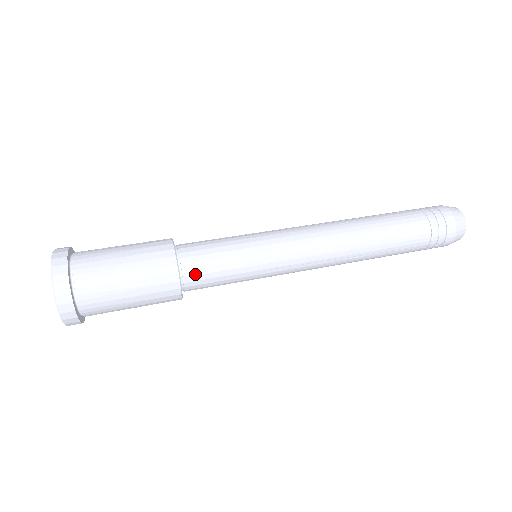
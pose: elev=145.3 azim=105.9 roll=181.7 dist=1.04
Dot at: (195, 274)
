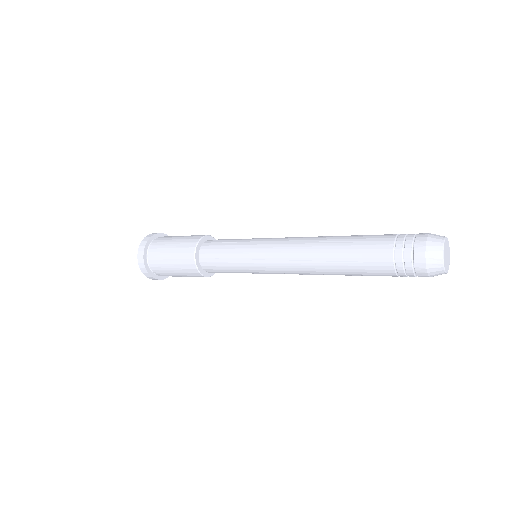
Dot at: (213, 240)
